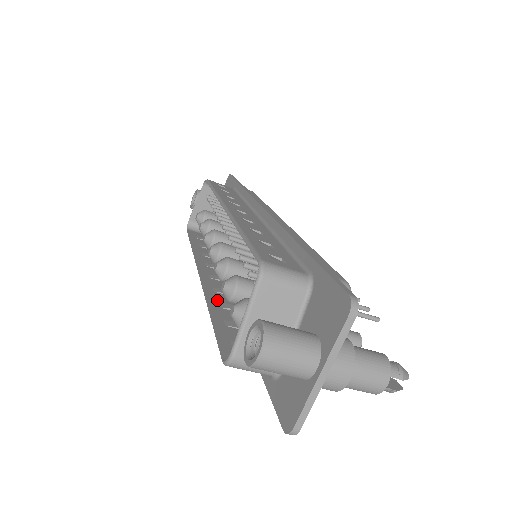
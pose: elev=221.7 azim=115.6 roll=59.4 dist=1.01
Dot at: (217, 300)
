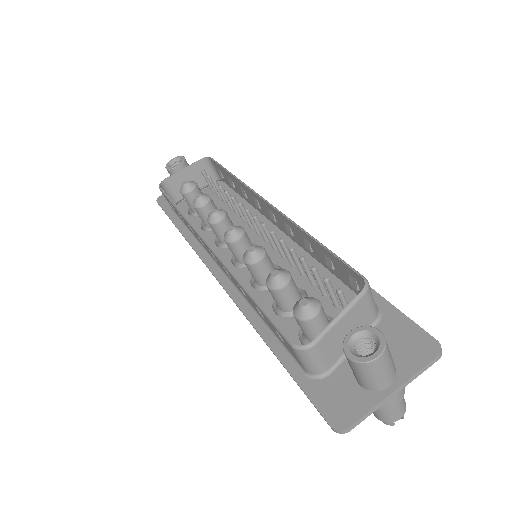
Dot at: occluded
